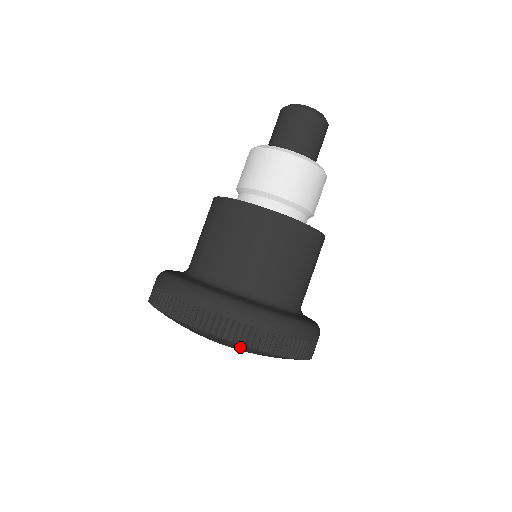
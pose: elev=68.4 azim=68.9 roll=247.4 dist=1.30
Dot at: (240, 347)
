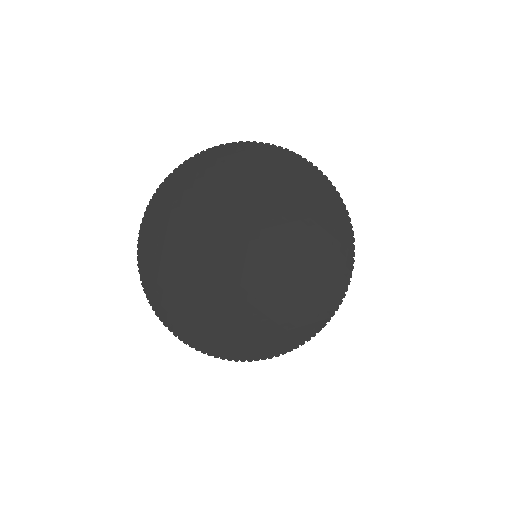
Dot at: (265, 156)
